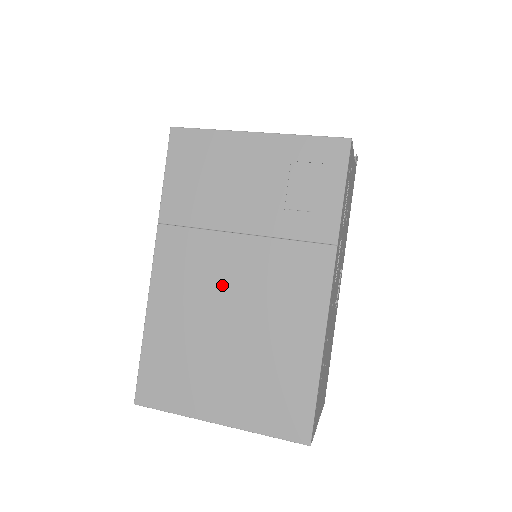
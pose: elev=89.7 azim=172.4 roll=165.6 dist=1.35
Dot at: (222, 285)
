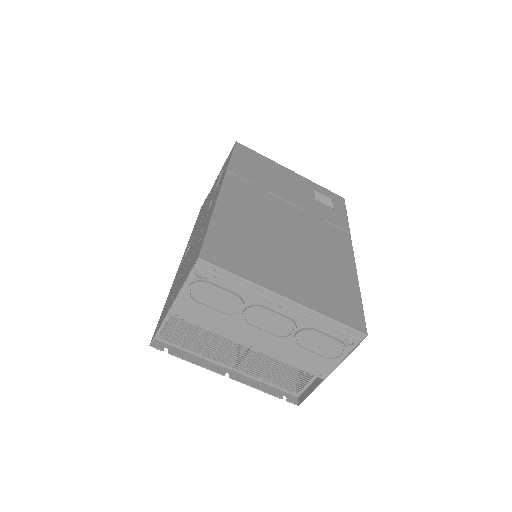
Dot at: (279, 219)
